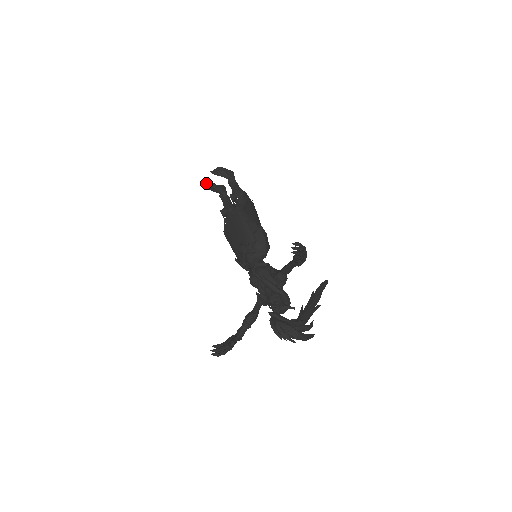
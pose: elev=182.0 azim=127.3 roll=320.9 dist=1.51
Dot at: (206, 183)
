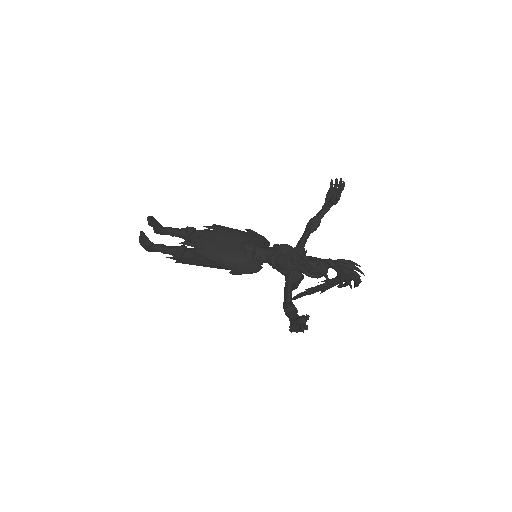
Dot at: (142, 231)
